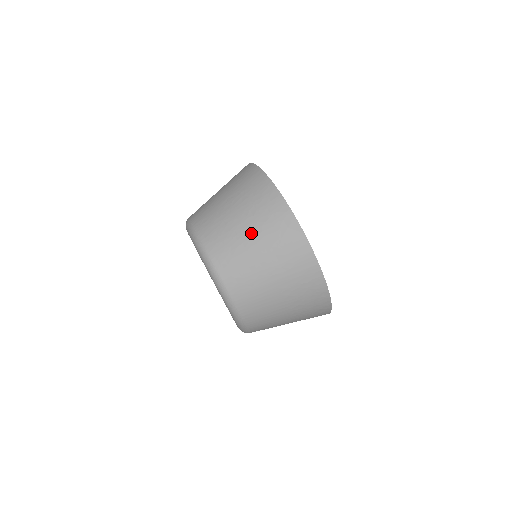
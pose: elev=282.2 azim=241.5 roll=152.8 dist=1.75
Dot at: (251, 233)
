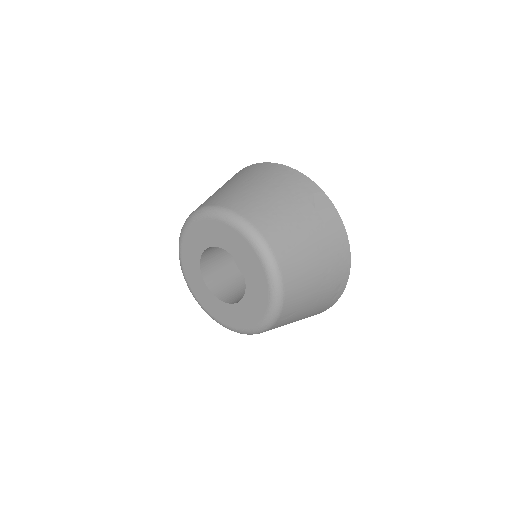
Dot at: (283, 199)
